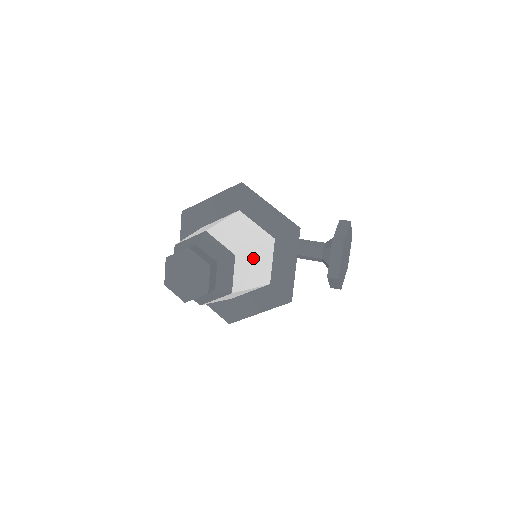
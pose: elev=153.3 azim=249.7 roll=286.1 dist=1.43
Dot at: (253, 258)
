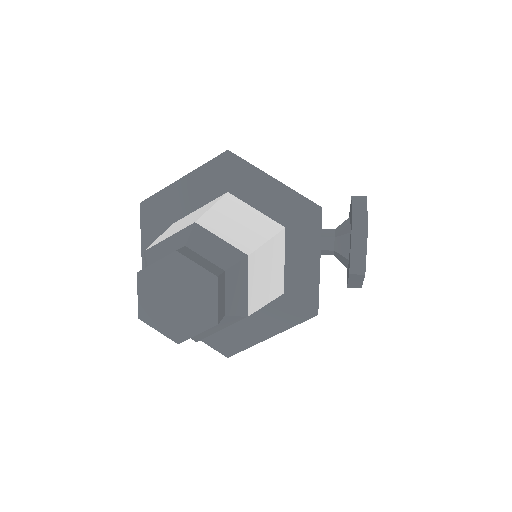
Dot at: (266, 258)
